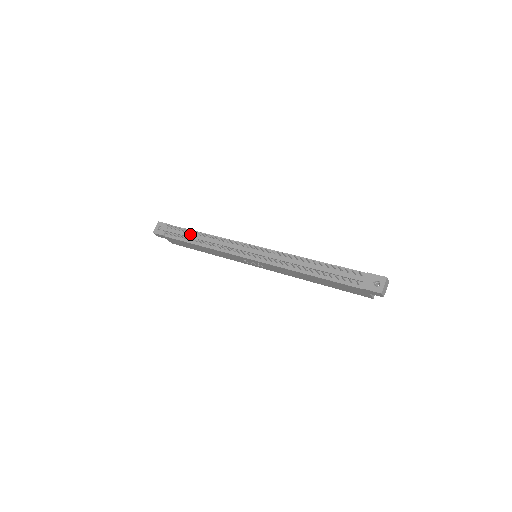
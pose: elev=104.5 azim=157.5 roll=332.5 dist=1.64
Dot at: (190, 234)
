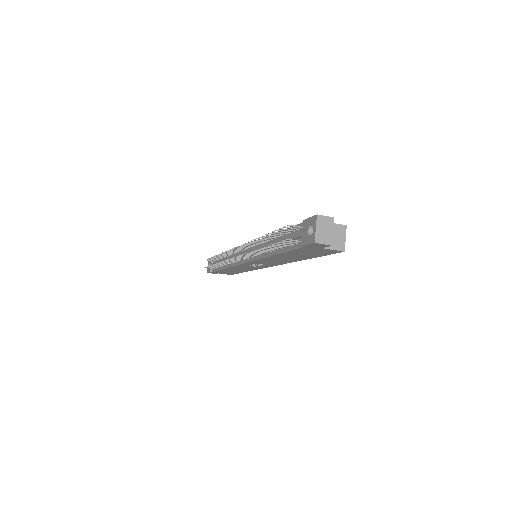
Dot at: occluded
